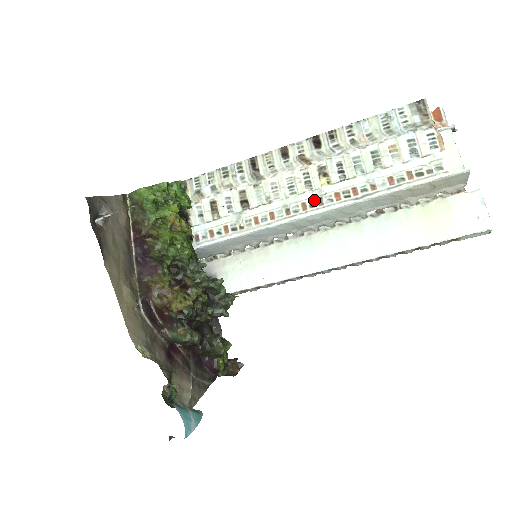
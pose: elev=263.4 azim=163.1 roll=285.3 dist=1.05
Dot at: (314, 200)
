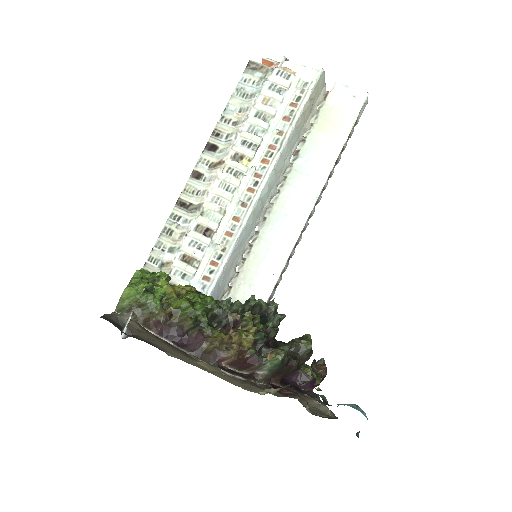
Dot at: (253, 180)
